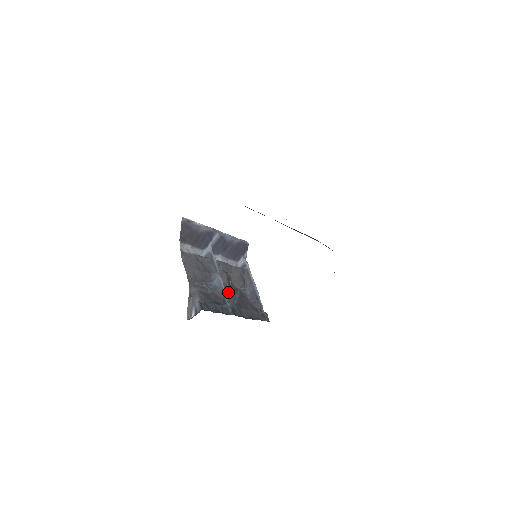
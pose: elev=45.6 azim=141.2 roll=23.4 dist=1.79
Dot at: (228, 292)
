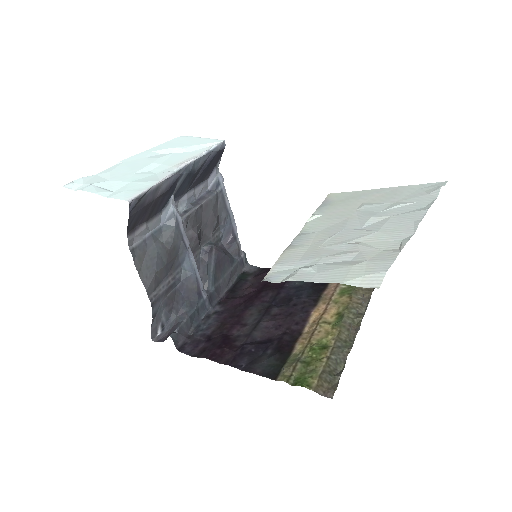
Dot at: (199, 258)
